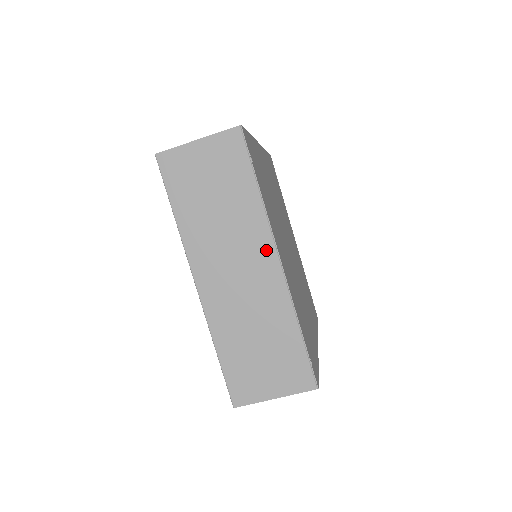
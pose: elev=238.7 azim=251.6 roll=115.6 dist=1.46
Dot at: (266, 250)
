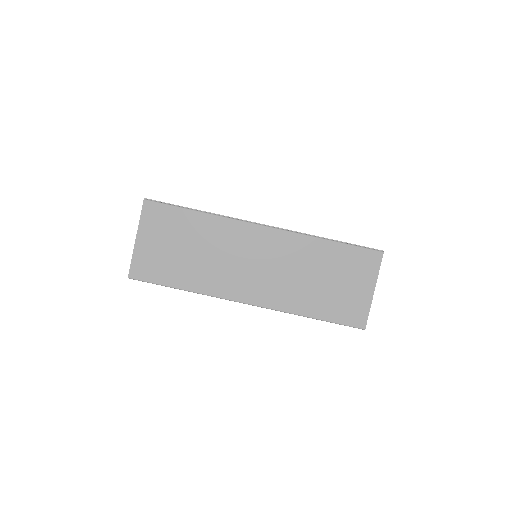
Dot at: (250, 232)
